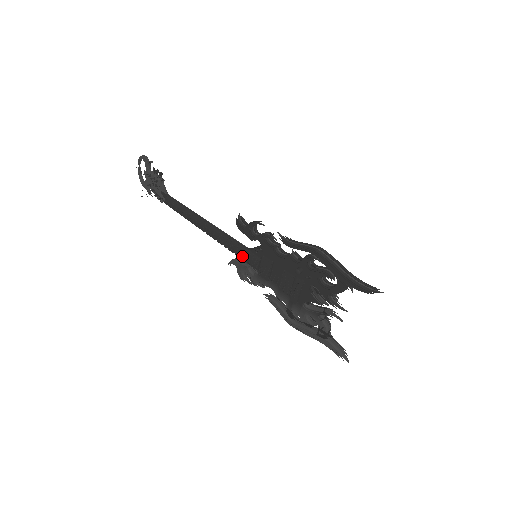
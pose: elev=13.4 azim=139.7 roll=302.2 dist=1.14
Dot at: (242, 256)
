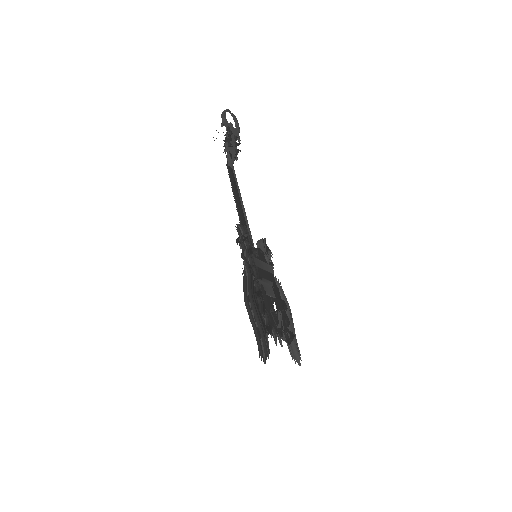
Dot at: occluded
